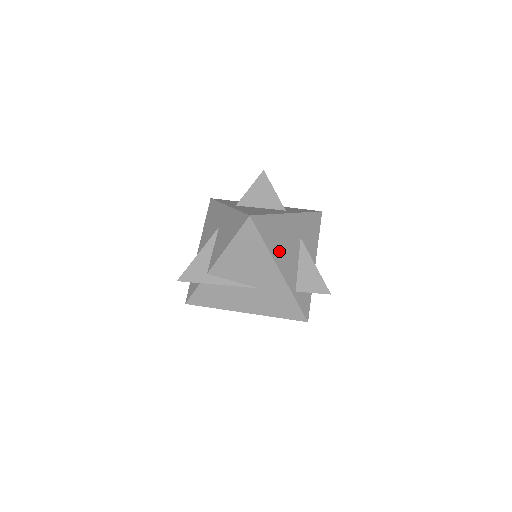
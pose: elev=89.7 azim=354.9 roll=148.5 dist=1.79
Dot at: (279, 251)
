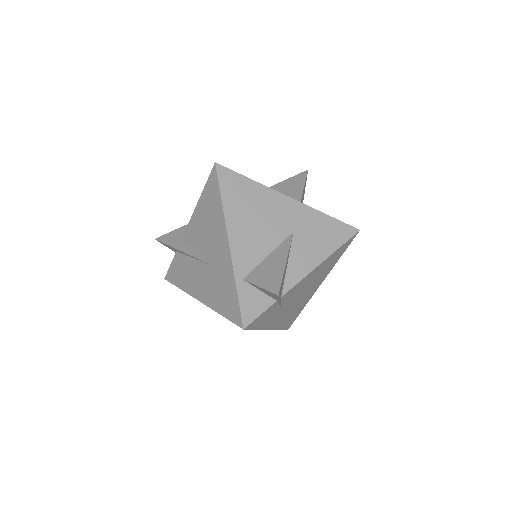
Dot at: (242, 221)
